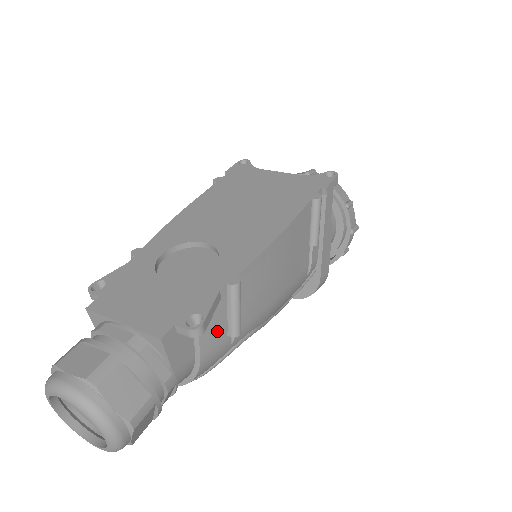
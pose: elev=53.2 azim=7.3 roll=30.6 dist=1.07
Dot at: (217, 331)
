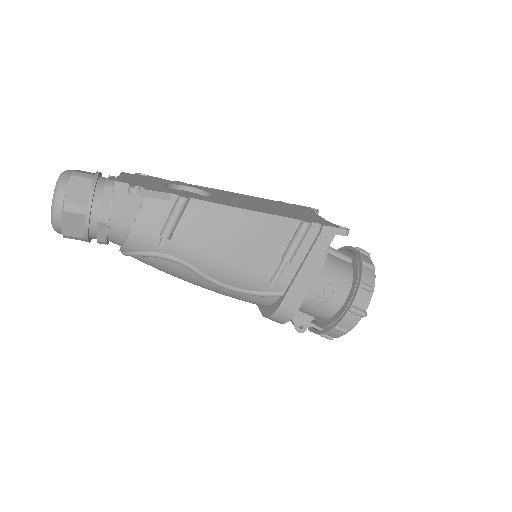
Dot at: (154, 221)
